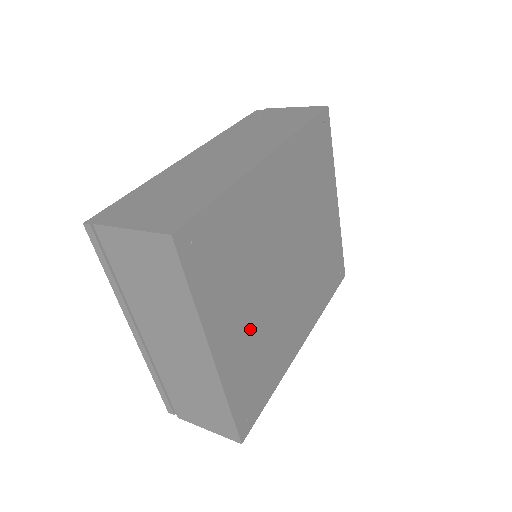
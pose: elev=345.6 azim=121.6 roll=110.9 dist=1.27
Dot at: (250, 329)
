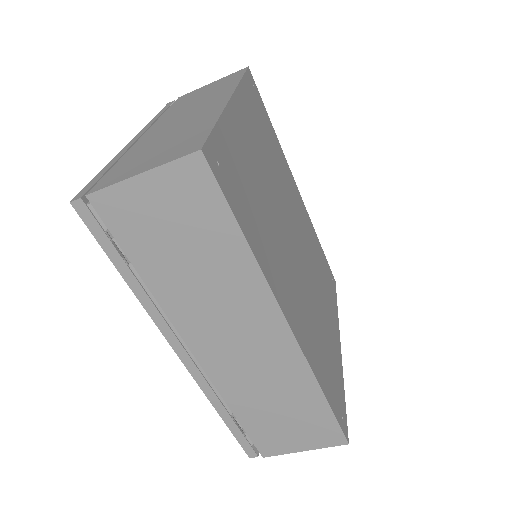
Dot at: (257, 168)
